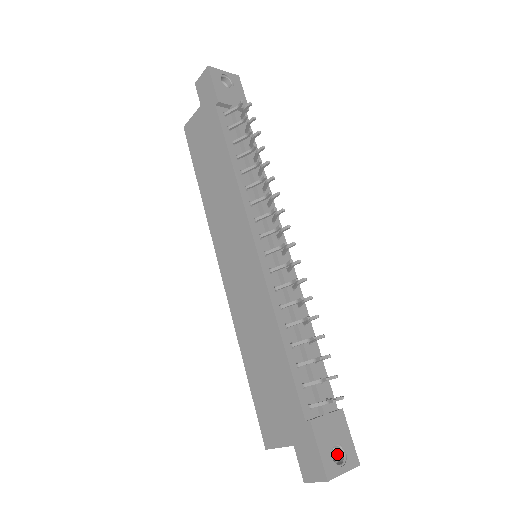
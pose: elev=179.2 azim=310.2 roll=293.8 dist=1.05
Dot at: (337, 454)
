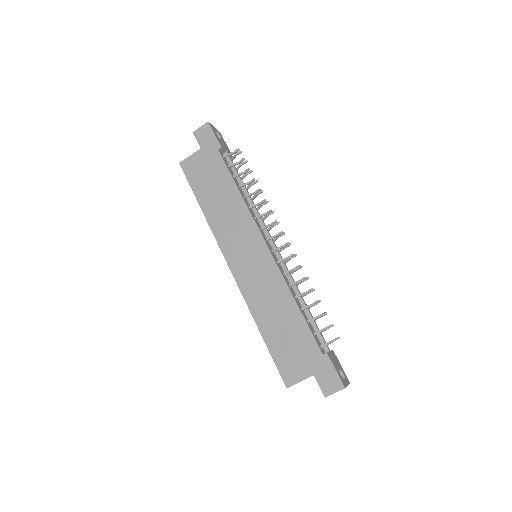
Dot at: occluded
